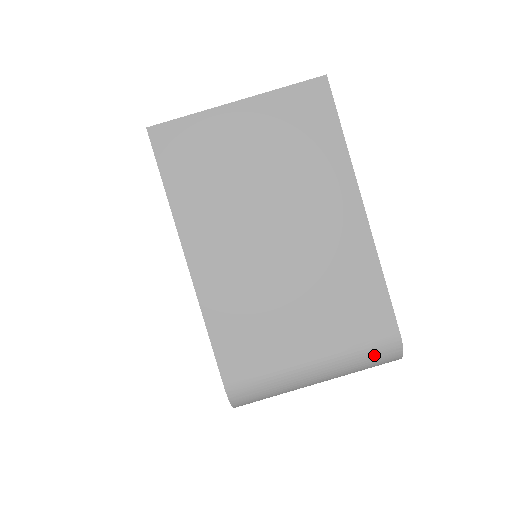
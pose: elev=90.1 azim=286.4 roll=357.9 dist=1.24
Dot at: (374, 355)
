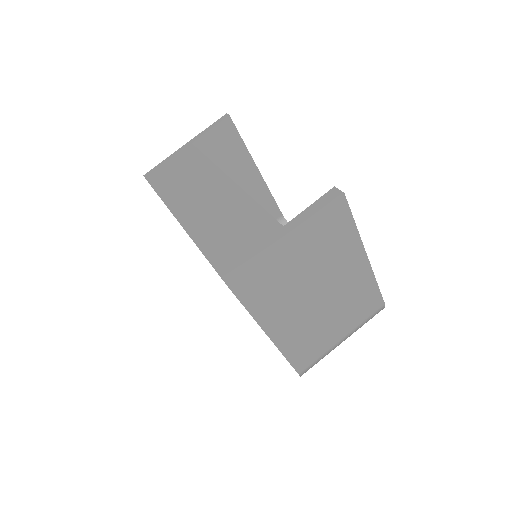
Dot at: (371, 318)
